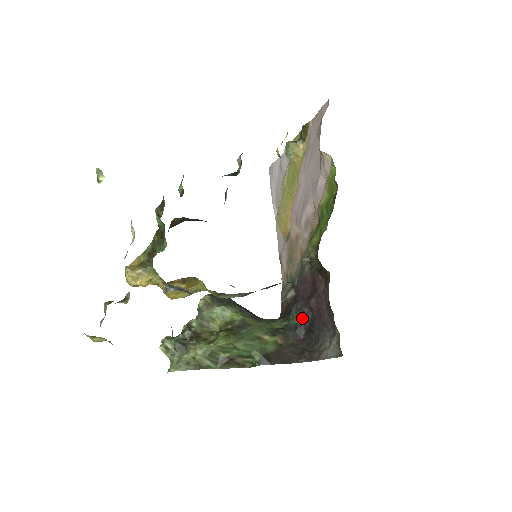
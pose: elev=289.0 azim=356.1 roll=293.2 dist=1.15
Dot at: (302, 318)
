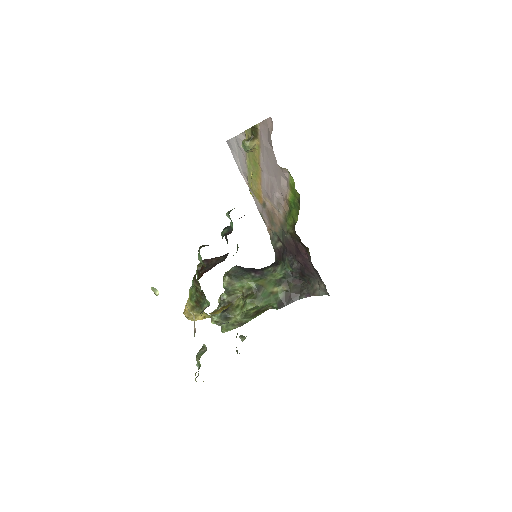
Dot at: (295, 268)
